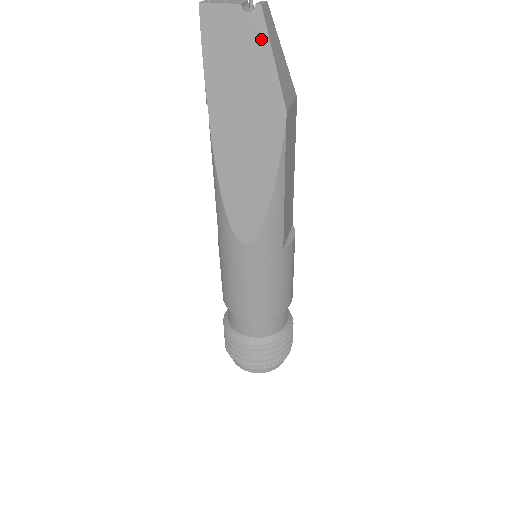
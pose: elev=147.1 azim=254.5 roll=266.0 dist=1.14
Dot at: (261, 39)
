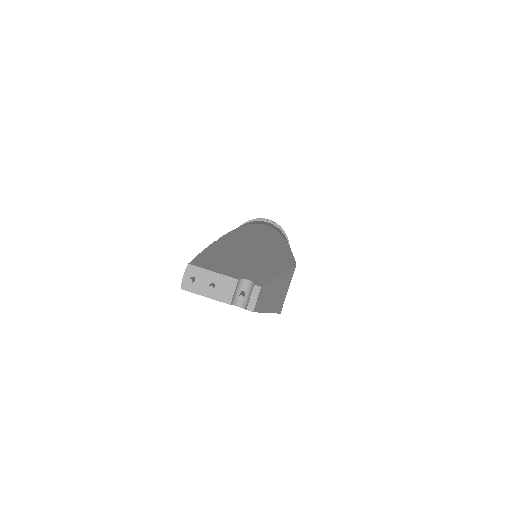
Dot at: occluded
